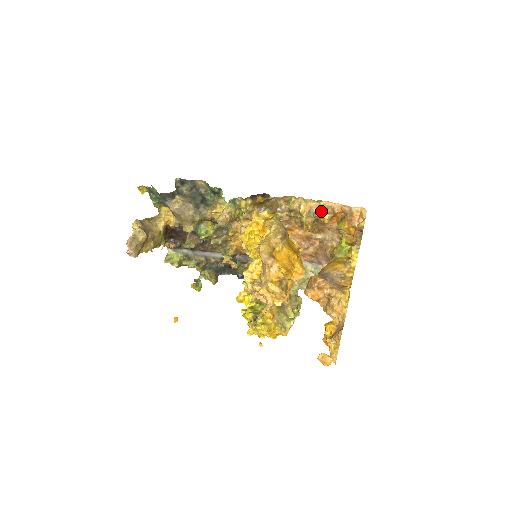
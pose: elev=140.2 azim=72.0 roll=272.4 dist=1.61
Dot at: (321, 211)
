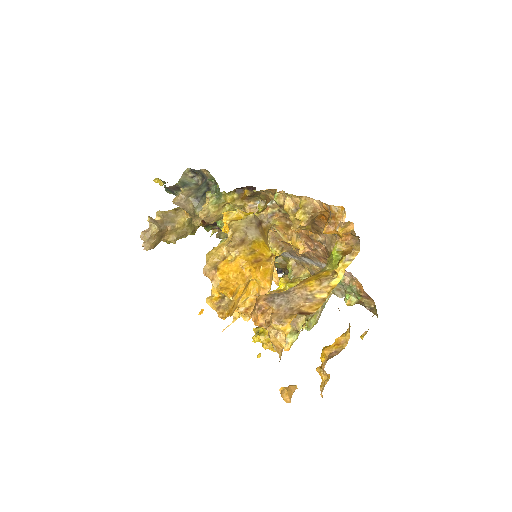
Dot at: (298, 210)
